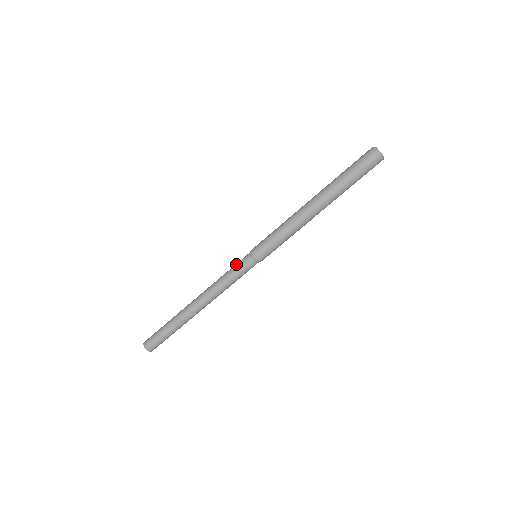
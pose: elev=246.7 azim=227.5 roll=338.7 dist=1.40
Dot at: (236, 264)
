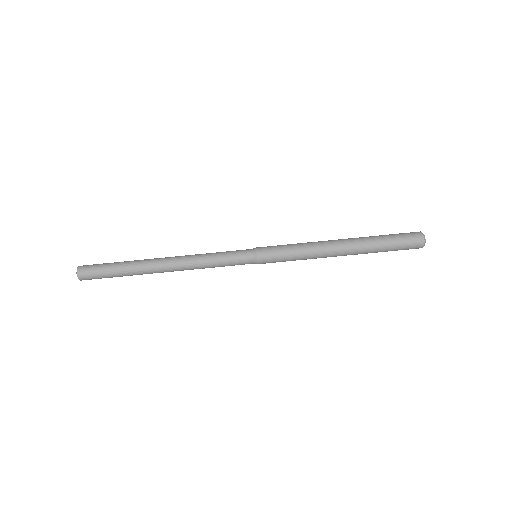
Dot at: occluded
